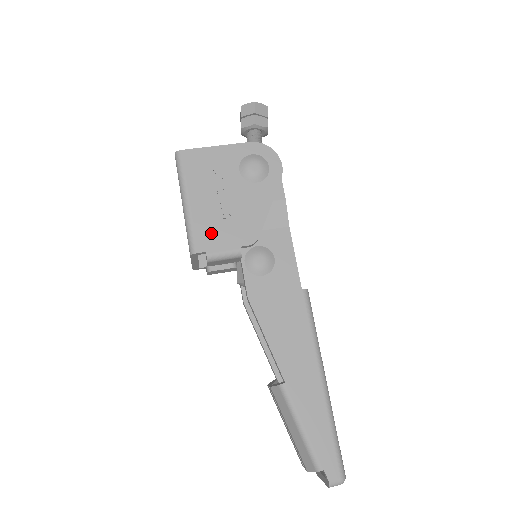
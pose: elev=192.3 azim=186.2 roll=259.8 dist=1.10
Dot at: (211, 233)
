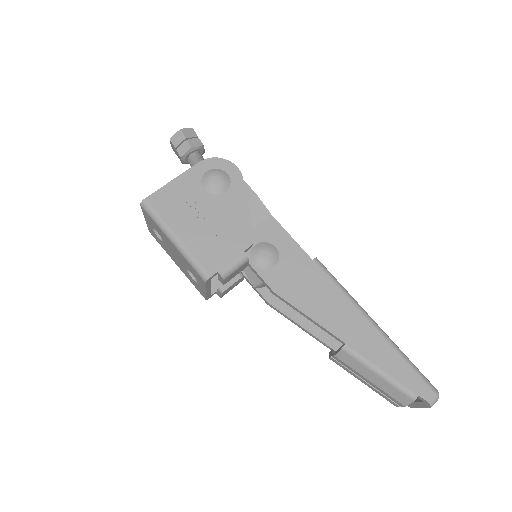
Dot at: (212, 254)
